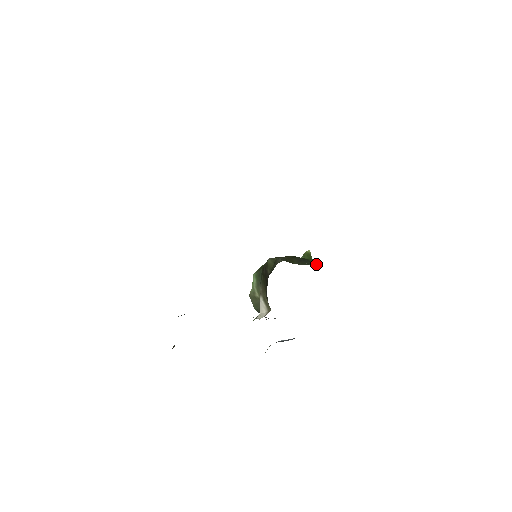
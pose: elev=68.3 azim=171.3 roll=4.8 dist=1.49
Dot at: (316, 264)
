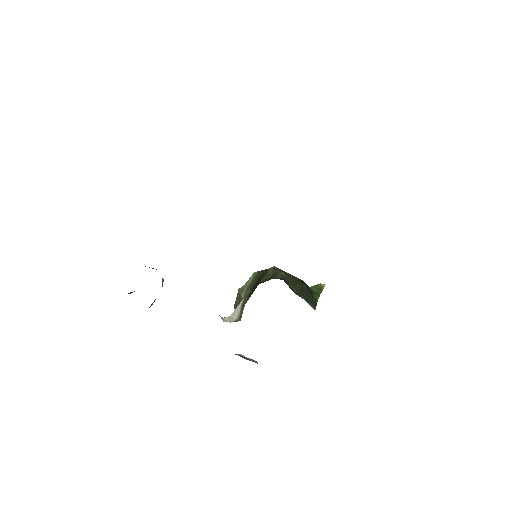
Dot at: (316, 304)
